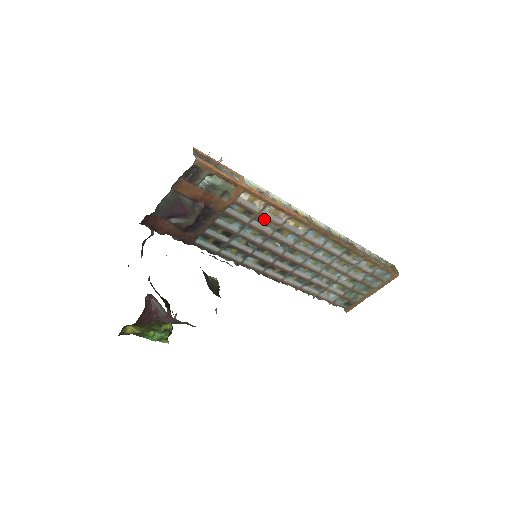
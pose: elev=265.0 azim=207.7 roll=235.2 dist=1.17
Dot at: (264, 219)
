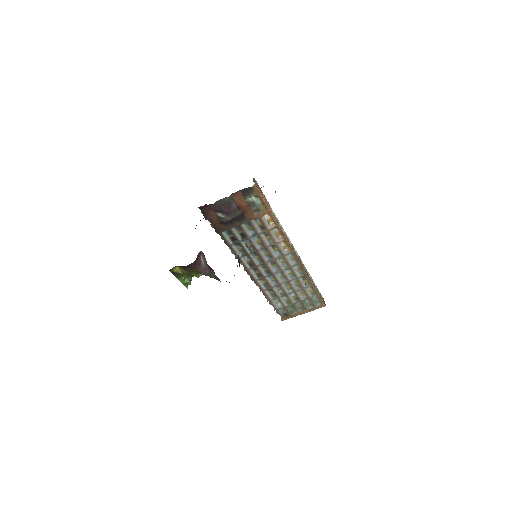
Dot at: (269, 235)
